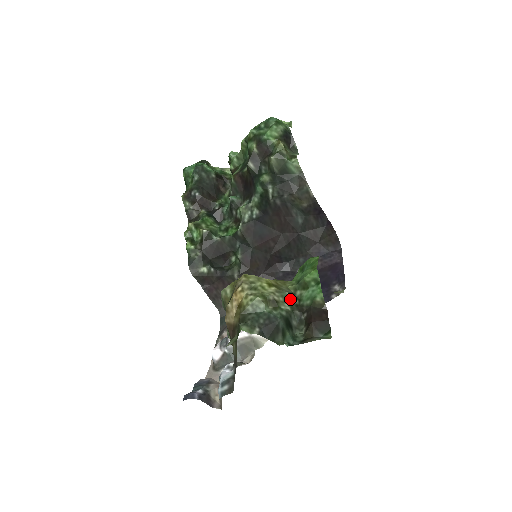
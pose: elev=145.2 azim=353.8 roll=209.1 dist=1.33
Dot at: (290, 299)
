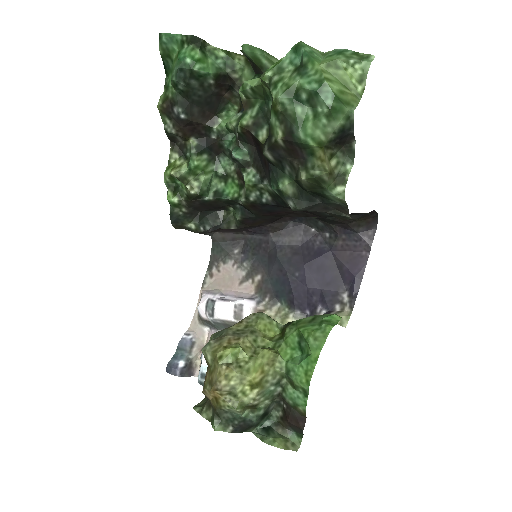
Dot at: (273, 393)
